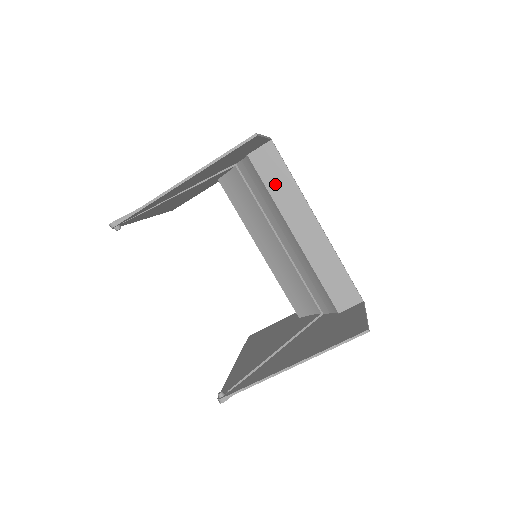
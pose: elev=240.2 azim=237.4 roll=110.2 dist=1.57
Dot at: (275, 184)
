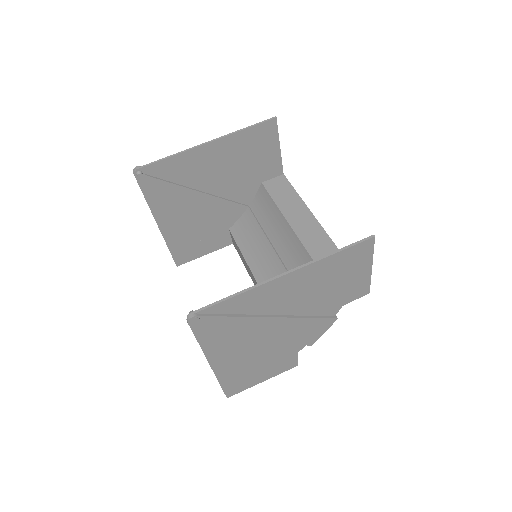
Dot at: (283, 200)
